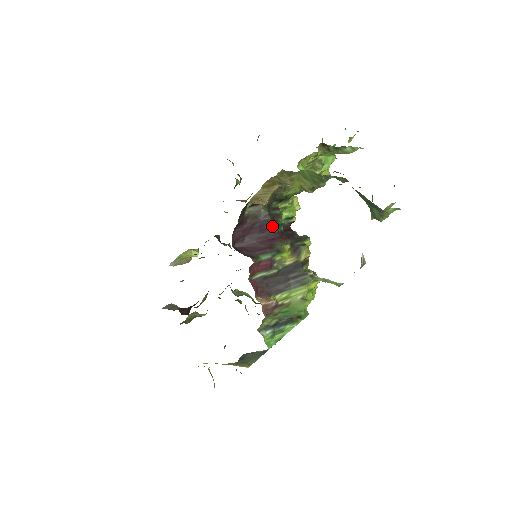
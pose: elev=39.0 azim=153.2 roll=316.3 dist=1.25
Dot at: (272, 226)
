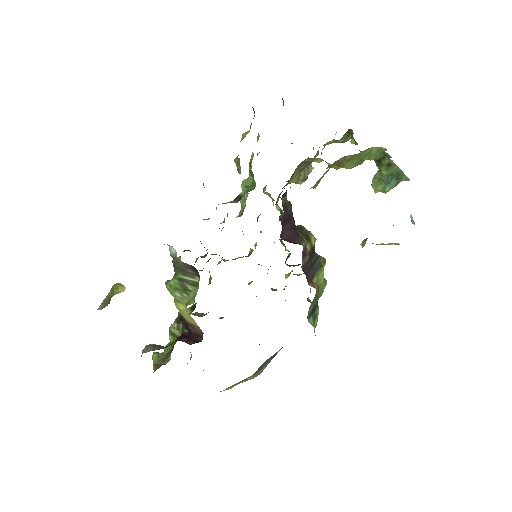
Dot at: (292, 216)
